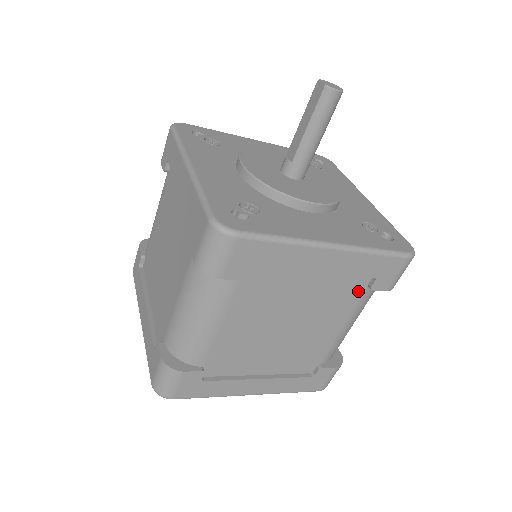
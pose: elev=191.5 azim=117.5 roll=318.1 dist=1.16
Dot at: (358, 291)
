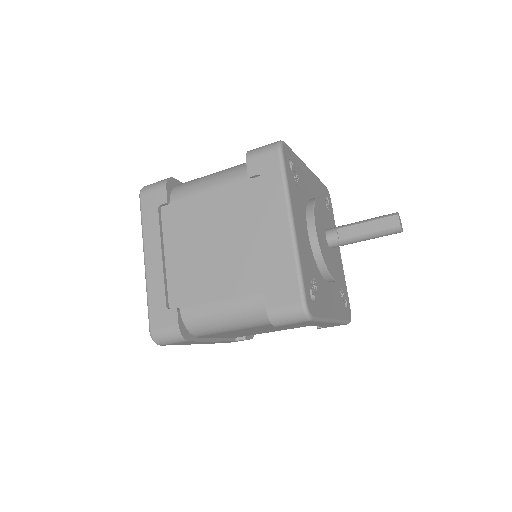
Dot at: occluded
